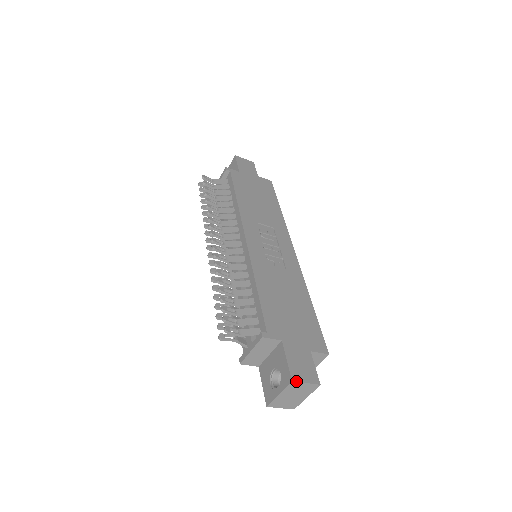
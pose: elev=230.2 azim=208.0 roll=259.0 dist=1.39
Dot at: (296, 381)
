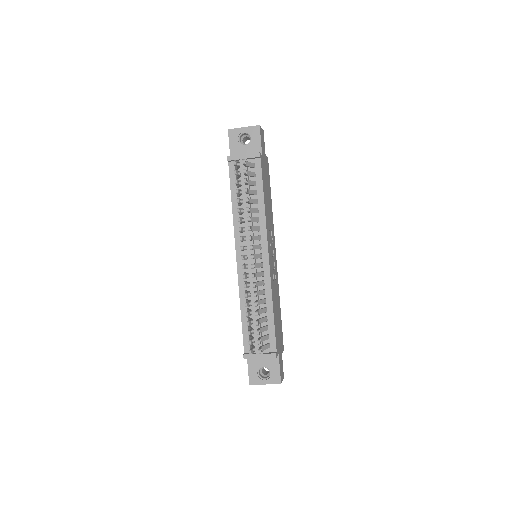
Dot at: occluded
